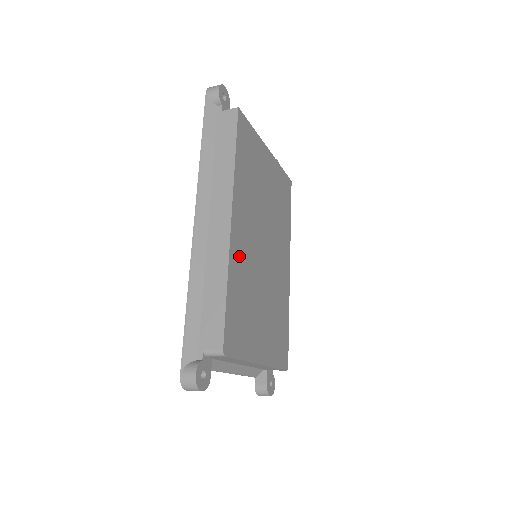
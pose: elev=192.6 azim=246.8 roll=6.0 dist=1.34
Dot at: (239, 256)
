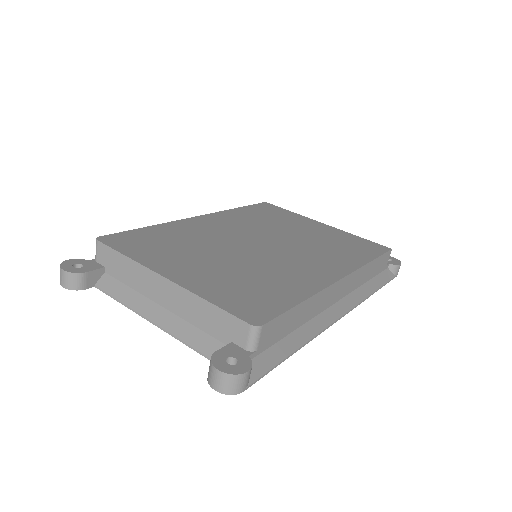
Dot at: (193, 228)
